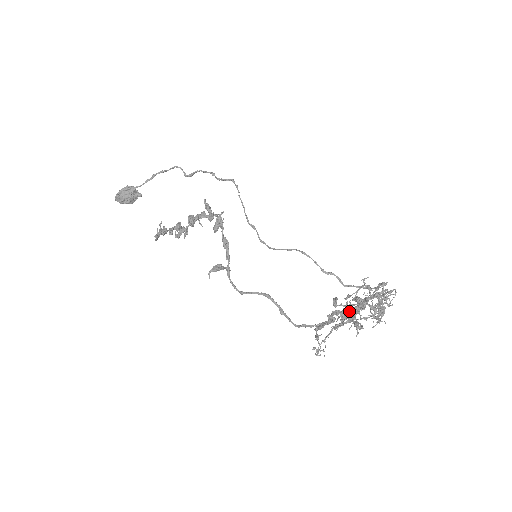
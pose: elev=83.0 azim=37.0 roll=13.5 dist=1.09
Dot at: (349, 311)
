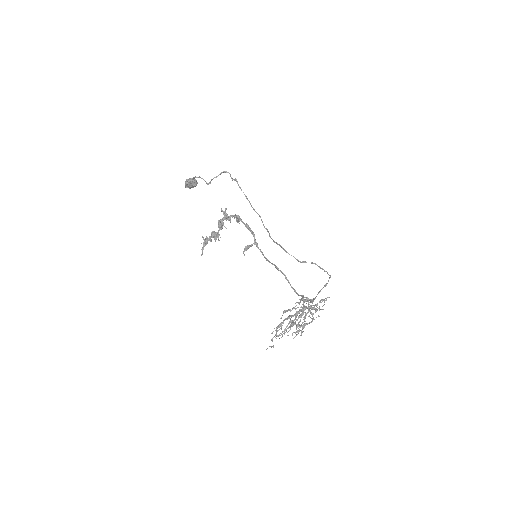
Dot at: (278, 336)
